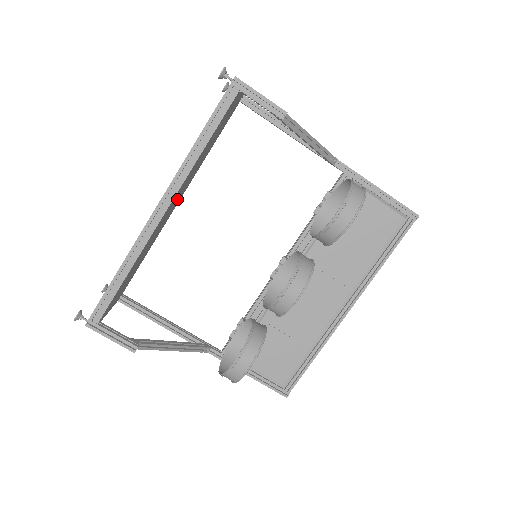
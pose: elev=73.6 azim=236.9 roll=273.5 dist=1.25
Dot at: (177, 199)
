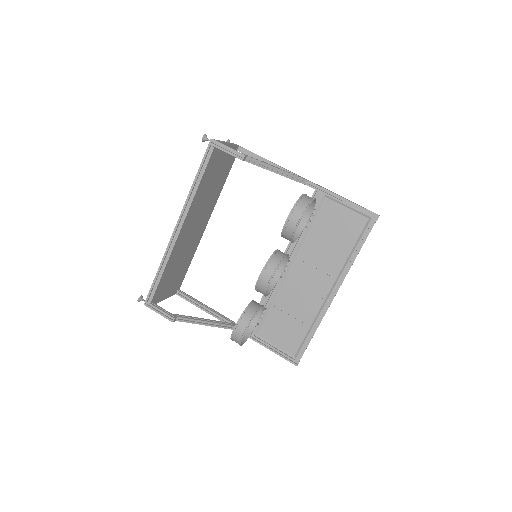
Dot at: (198, 221)
